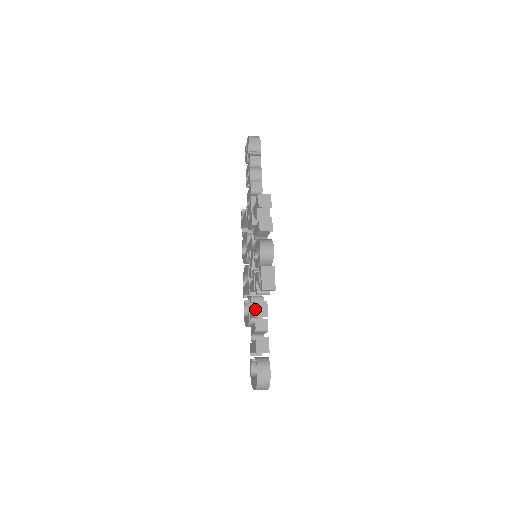
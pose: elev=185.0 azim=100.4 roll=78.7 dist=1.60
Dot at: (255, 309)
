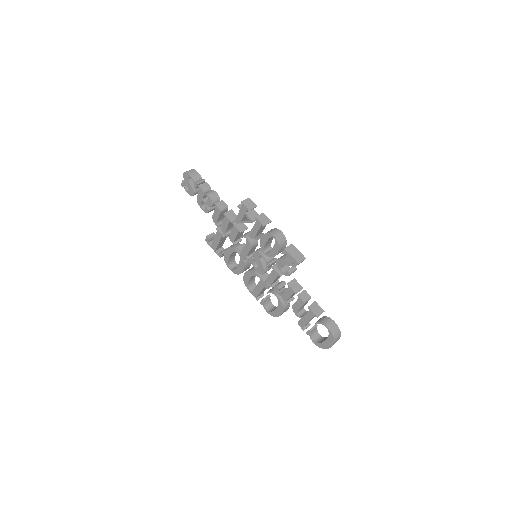
Dot at: (292, 289)
